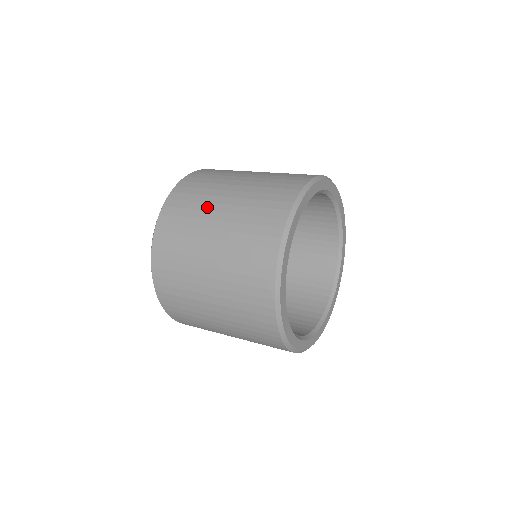
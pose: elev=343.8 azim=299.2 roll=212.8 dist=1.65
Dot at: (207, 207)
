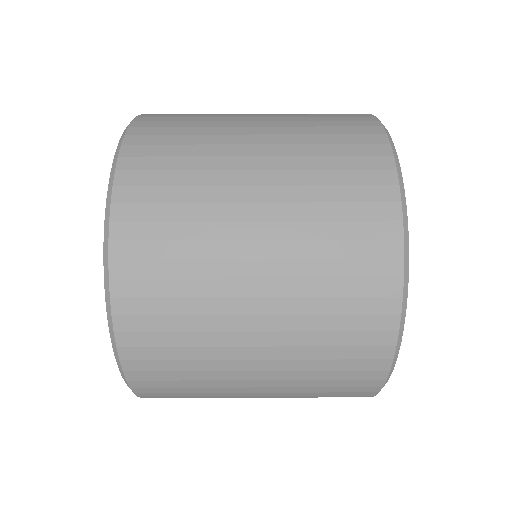
Dot at: (221, 251)
